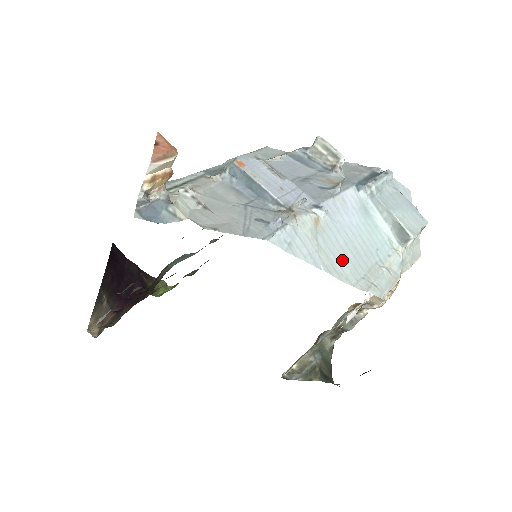
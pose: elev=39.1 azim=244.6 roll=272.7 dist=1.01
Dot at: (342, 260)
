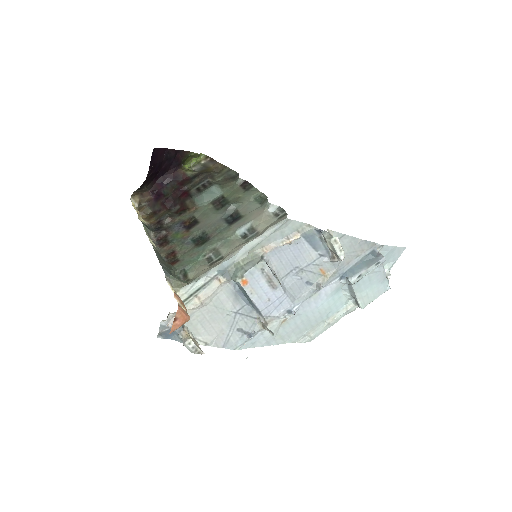
Dot at: (293, 332)
